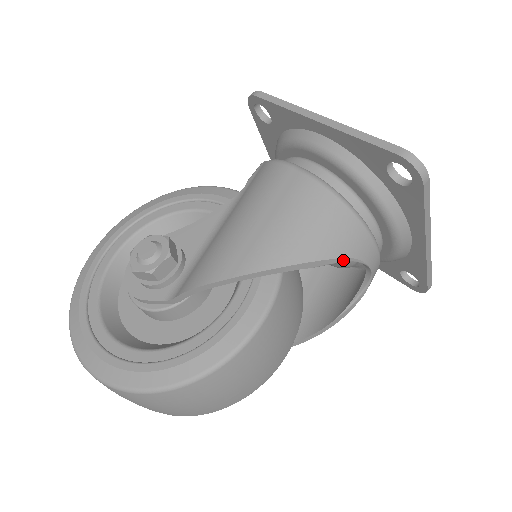
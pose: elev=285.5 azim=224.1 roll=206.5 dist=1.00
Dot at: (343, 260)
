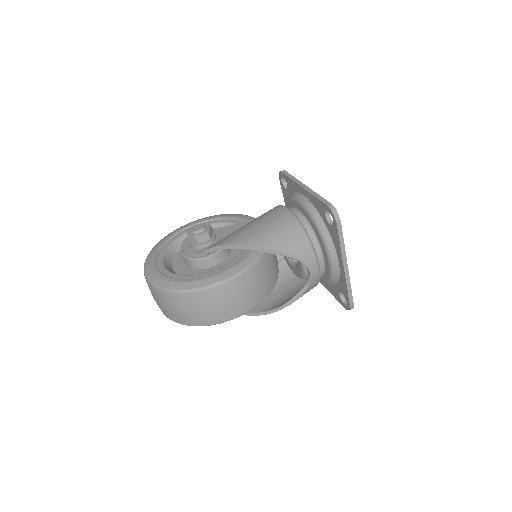
Dot at: (292, 257)
